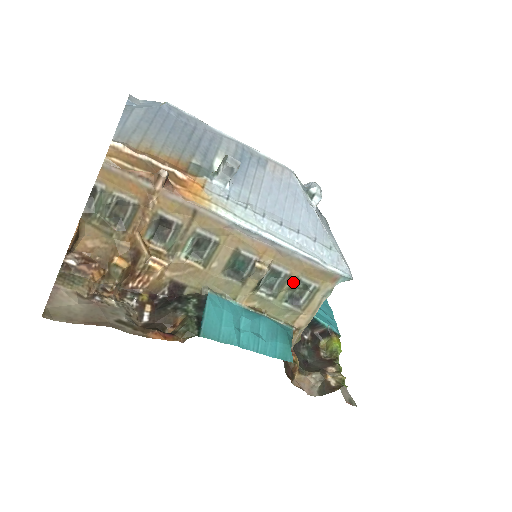
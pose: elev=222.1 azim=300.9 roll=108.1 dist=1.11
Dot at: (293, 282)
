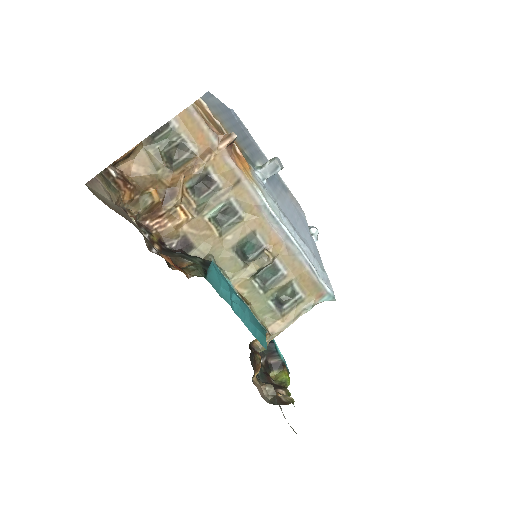
Dot at: (286, 284)
